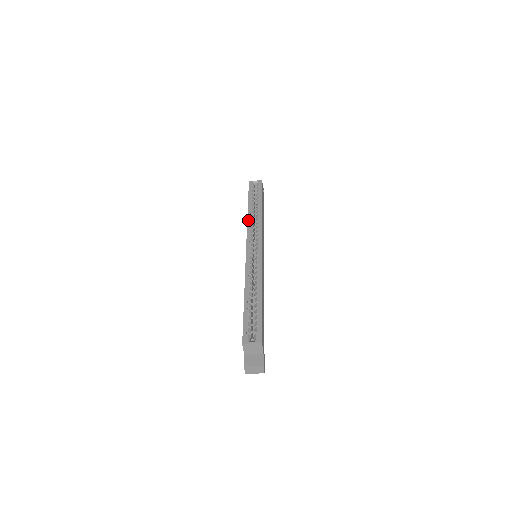
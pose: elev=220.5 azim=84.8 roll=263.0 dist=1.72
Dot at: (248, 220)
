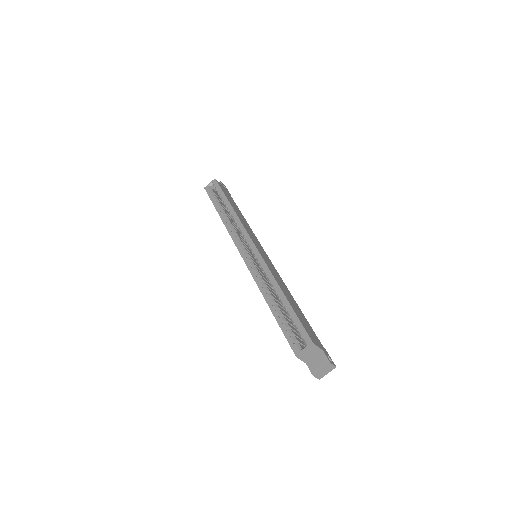
Dot at: (226, 227)
